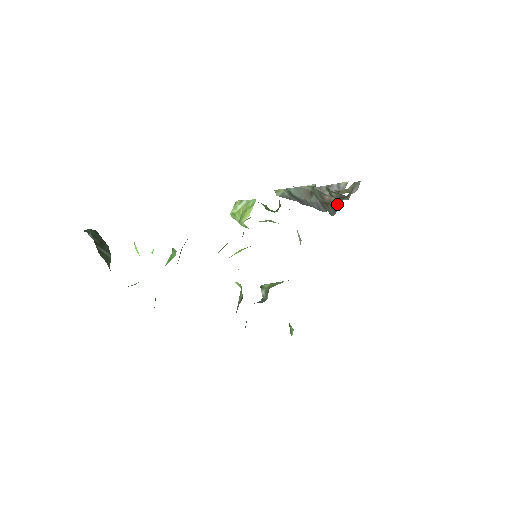
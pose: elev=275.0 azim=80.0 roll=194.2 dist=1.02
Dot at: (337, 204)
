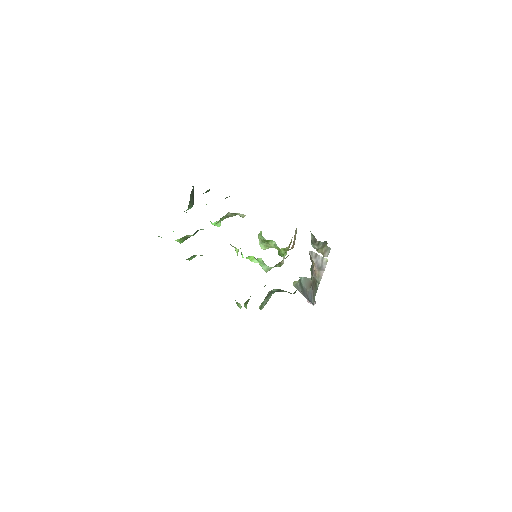
Dot at: (318, 280)
